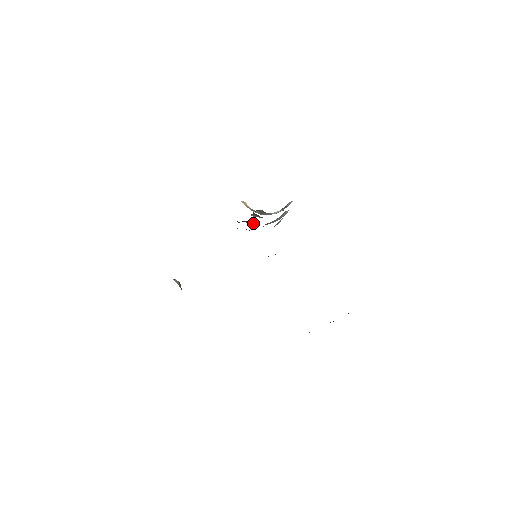
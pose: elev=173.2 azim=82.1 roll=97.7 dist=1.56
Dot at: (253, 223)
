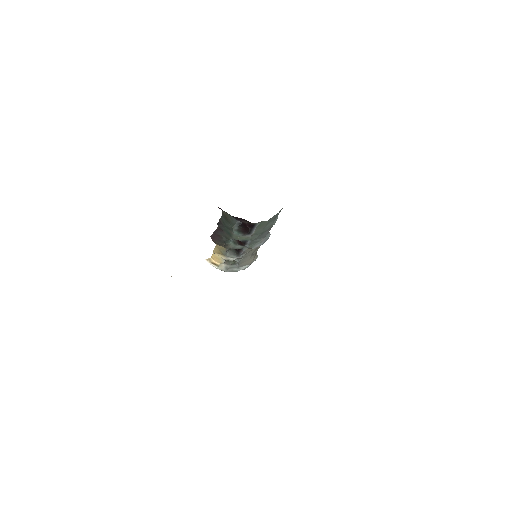
Dot at: occluded
